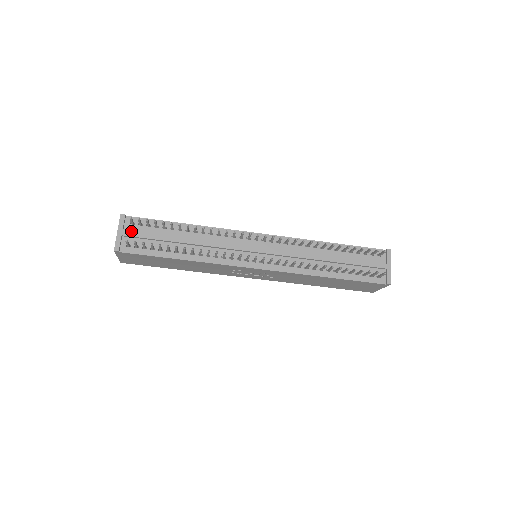
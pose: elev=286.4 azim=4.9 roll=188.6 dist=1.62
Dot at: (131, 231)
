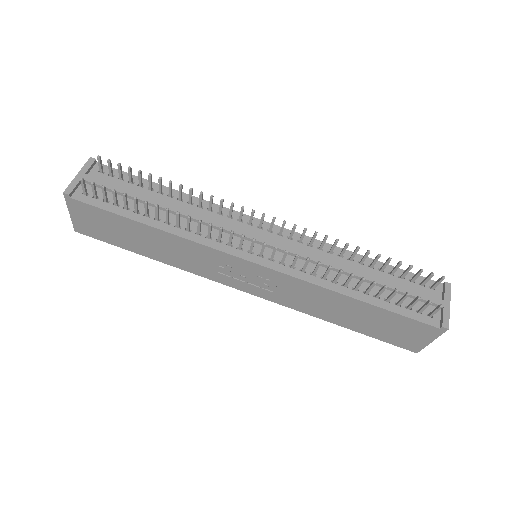
Dot at: (95, 177)
